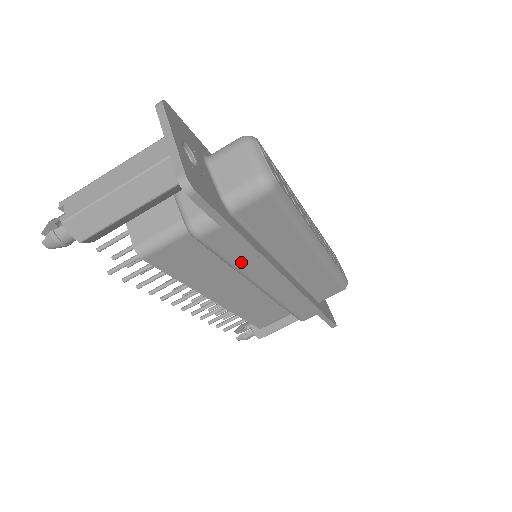
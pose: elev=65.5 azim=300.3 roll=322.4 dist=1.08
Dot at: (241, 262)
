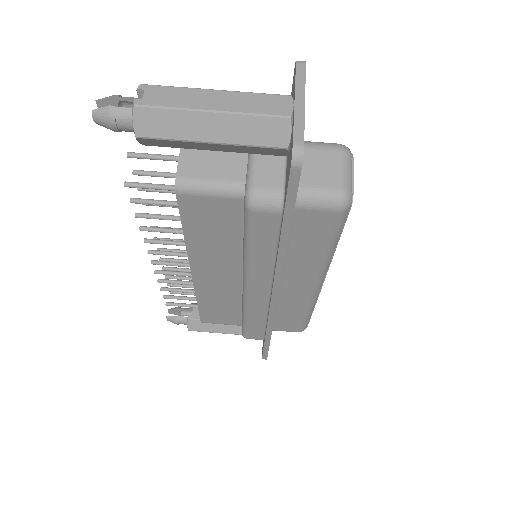
Dot at: (258, 255)
